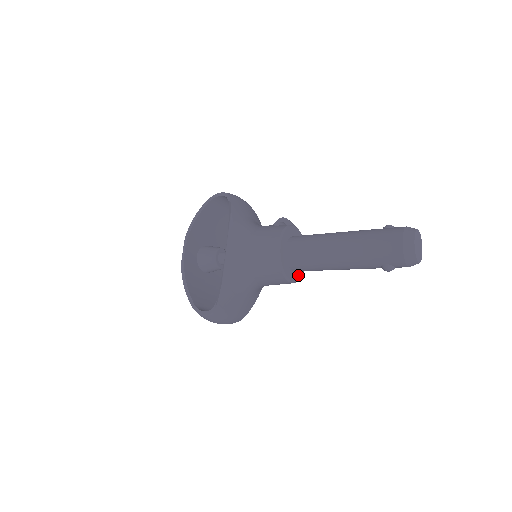
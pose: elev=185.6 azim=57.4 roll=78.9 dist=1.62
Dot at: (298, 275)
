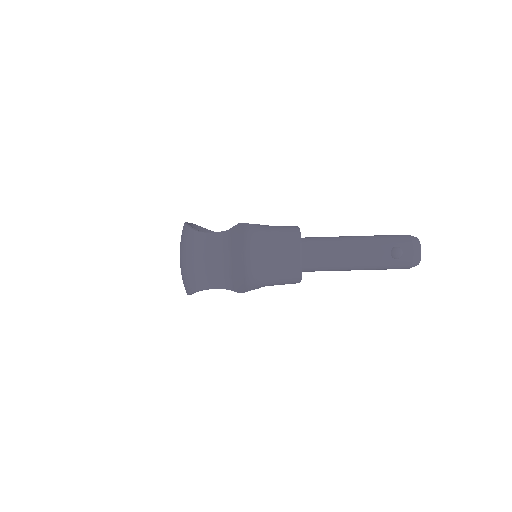
Dot at: occluded
